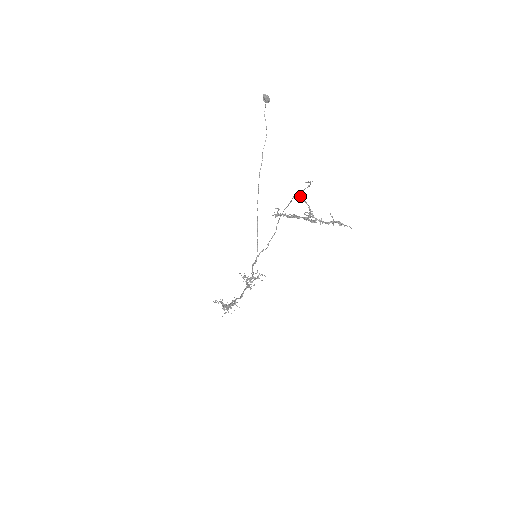
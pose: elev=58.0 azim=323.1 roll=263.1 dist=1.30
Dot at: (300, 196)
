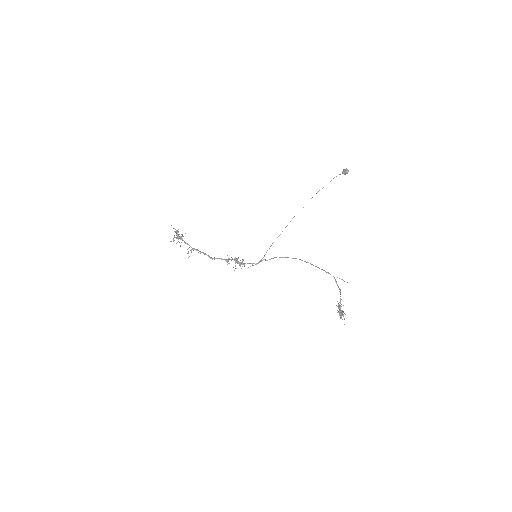
Dot at: occluded
